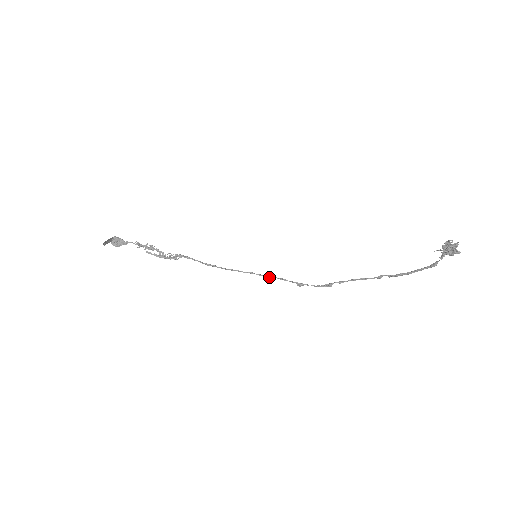
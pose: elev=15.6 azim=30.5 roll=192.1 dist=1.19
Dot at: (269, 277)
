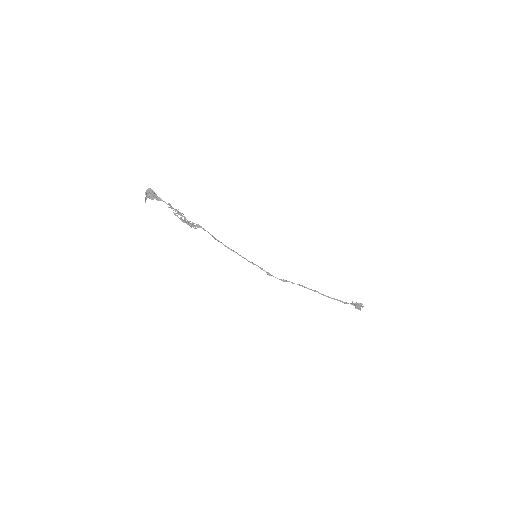
Dot at: occluded
